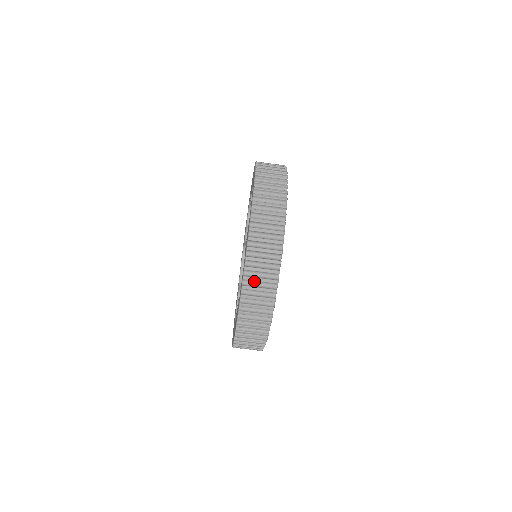
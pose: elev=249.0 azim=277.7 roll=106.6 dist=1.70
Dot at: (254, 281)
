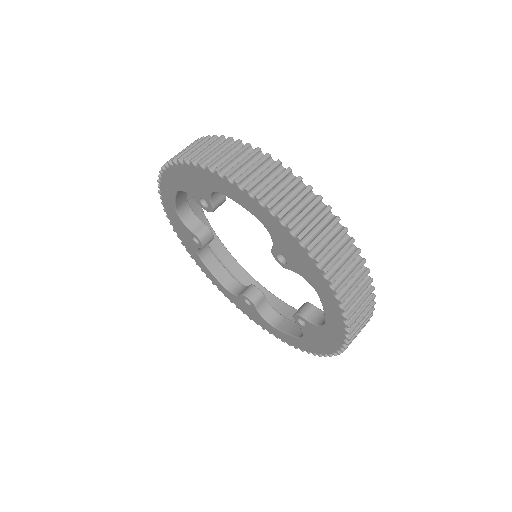
Dot at: (231, 166)
